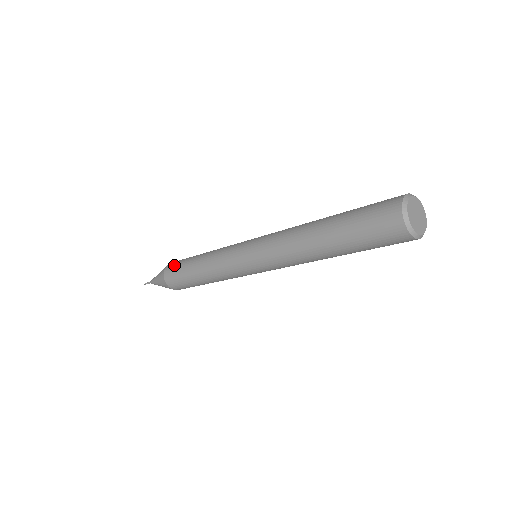
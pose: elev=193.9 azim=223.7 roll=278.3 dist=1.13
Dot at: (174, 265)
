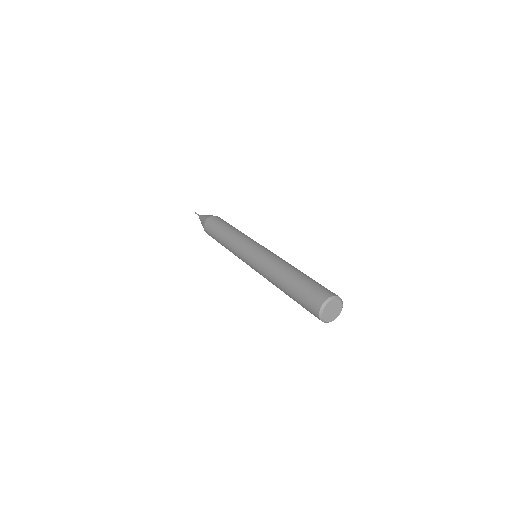
Dot at: (217, 219)
